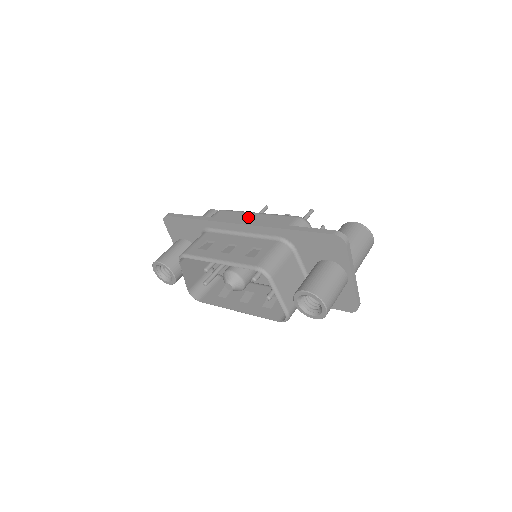
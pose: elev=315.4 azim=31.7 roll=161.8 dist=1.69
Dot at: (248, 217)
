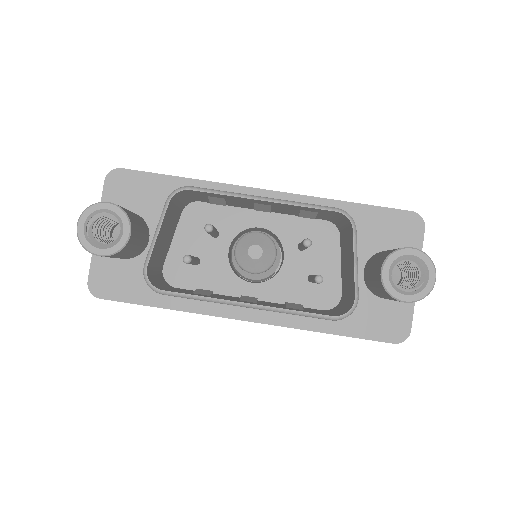
Dot at: occluded
